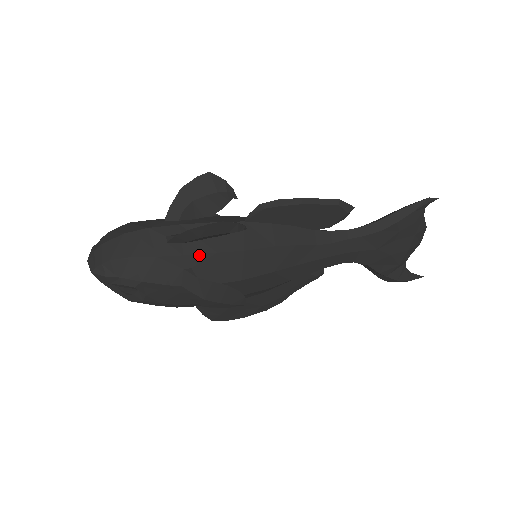
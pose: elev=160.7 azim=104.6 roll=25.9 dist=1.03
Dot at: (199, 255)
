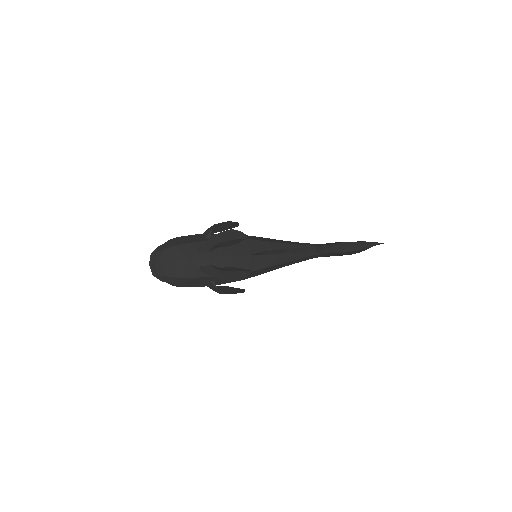
Dot at: occluded
